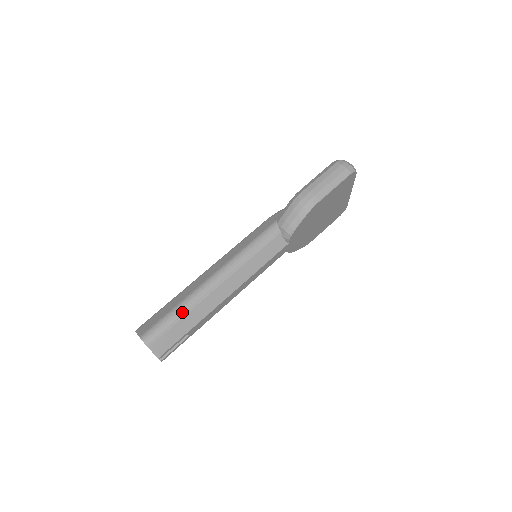
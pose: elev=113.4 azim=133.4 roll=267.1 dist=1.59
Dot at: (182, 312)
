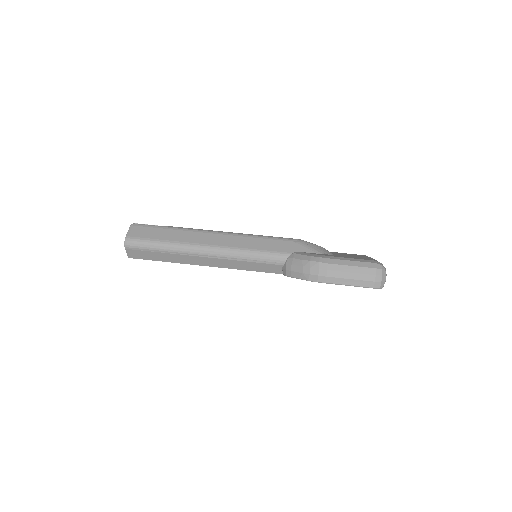
Dot at: (164, 250)
